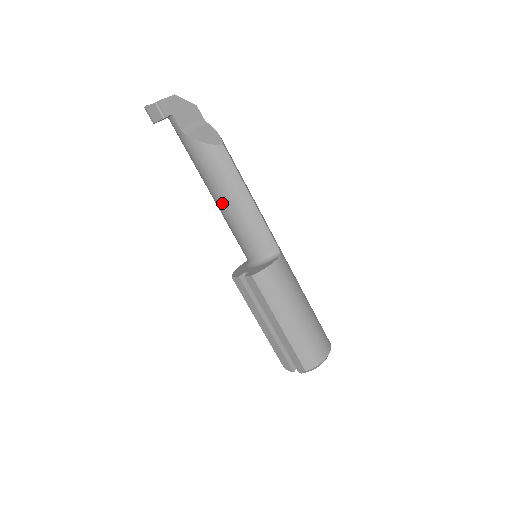
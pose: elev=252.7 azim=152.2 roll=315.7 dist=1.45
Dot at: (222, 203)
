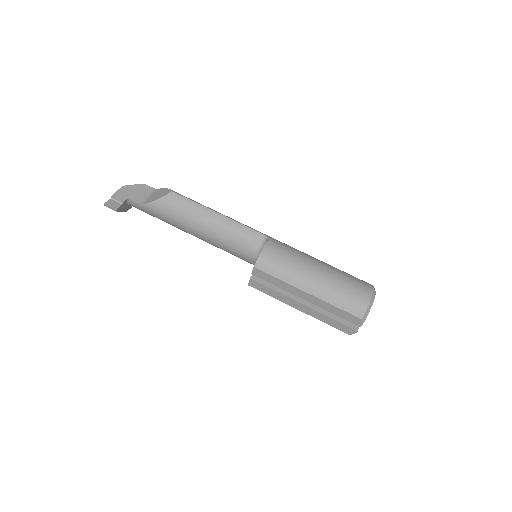
Dot at: (201, 233)
